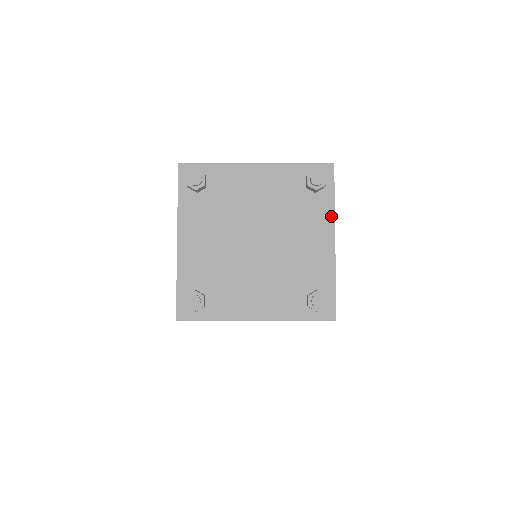
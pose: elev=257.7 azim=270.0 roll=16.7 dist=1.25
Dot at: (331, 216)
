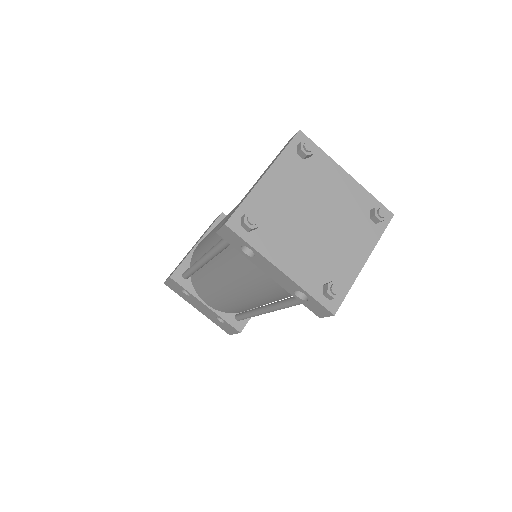
Dot at: (331, 162)
